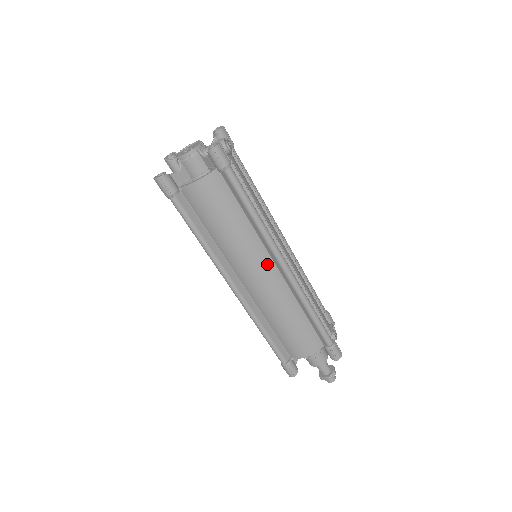
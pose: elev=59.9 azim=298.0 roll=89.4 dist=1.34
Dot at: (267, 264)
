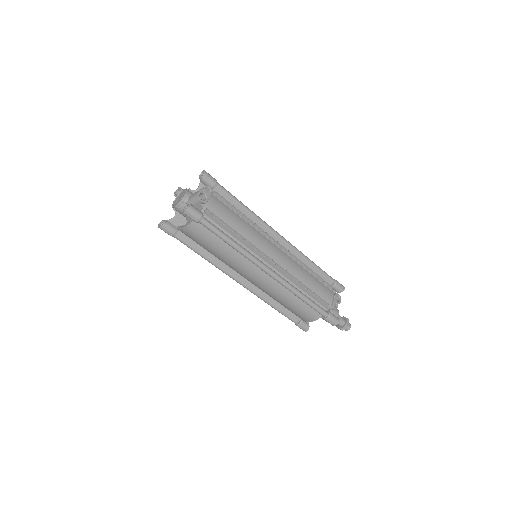
Dot at: (256, 270)
